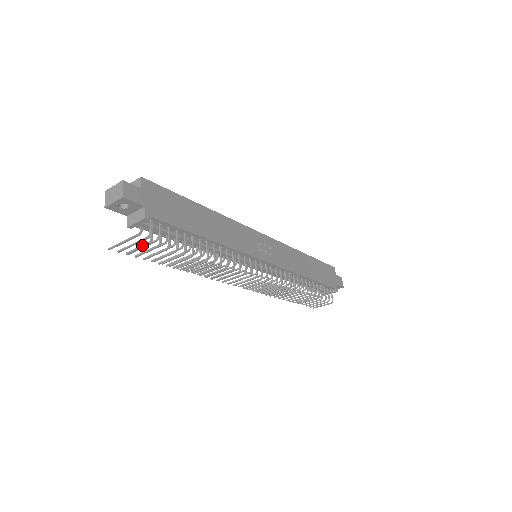
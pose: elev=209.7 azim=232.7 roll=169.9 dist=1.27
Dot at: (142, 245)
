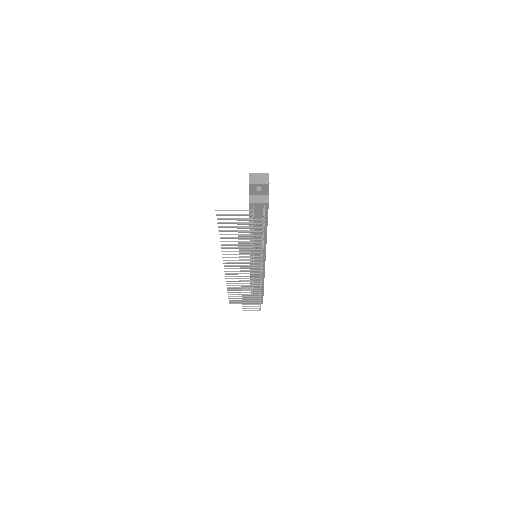
Dot at: (255, 219)
